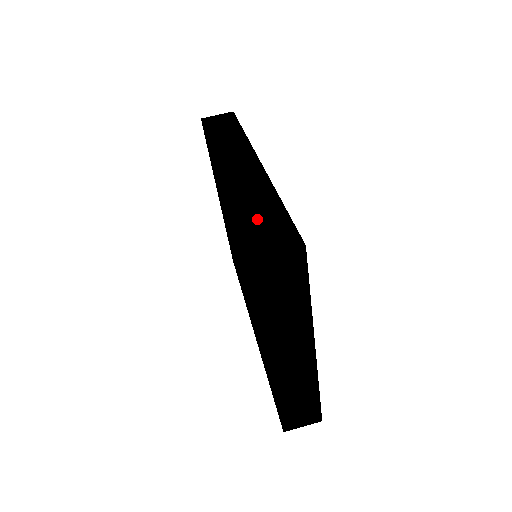
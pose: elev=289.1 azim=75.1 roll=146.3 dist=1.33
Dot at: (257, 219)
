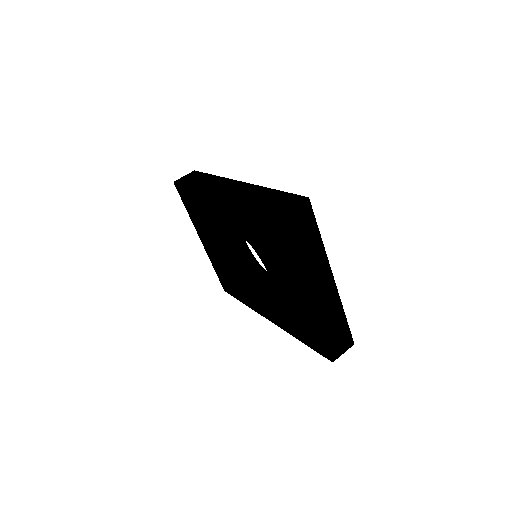
Dot at: (267, 201)
